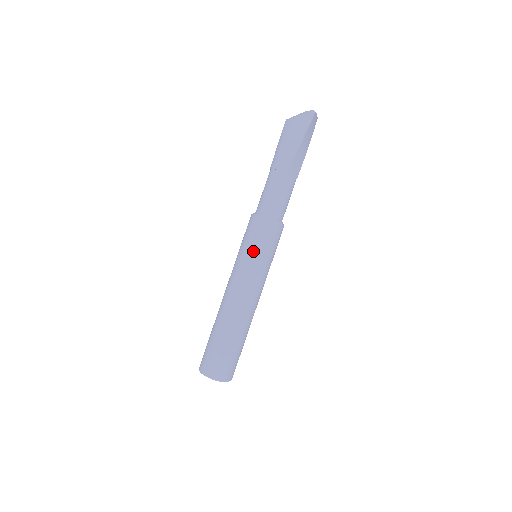
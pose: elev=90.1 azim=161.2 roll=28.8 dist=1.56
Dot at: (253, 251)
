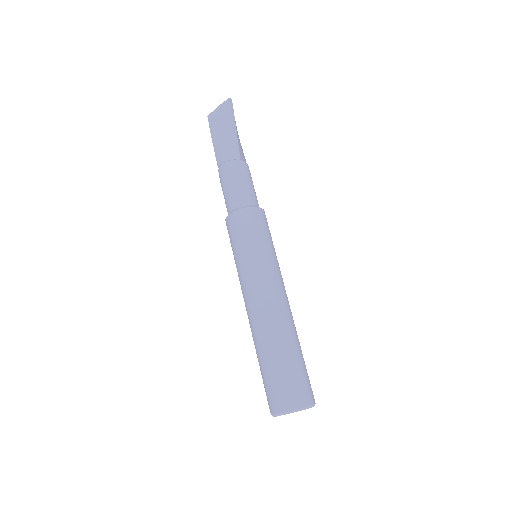
Dot at: (256, 245)
